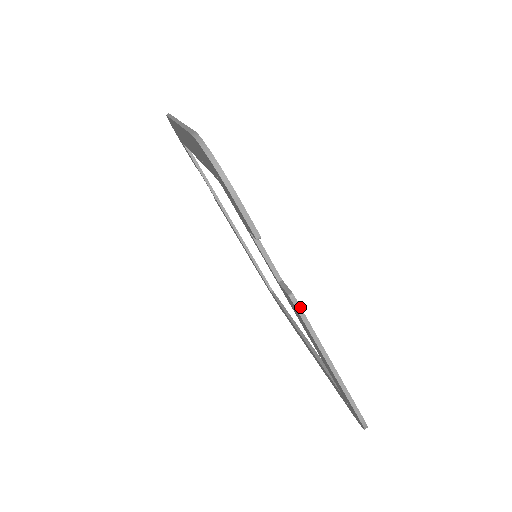
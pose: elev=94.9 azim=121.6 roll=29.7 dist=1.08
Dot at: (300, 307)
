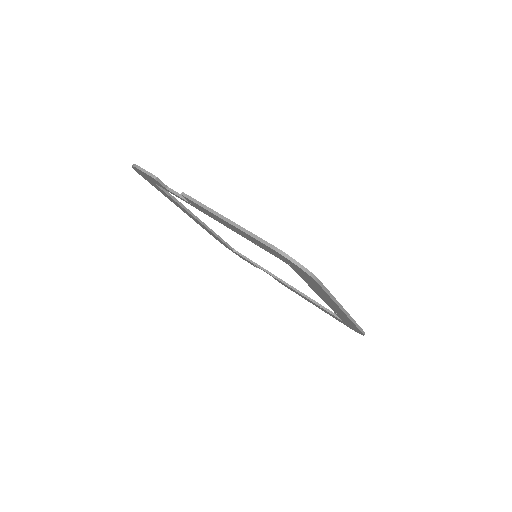
Dot at: (189, 196)
